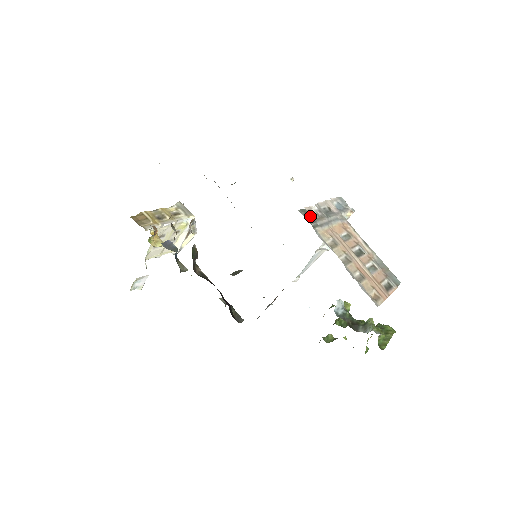
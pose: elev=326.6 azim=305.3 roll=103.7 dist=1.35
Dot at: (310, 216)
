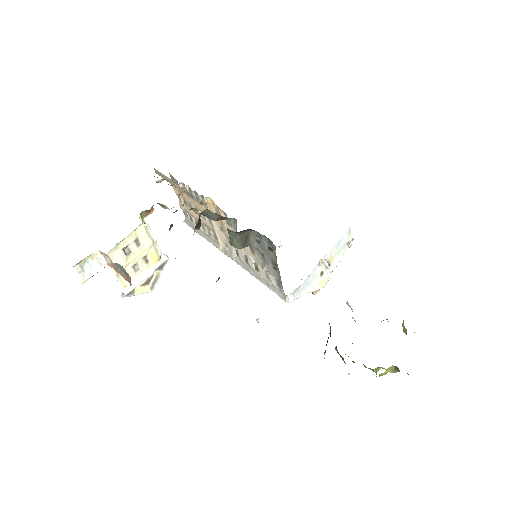
Dot at: occluded
